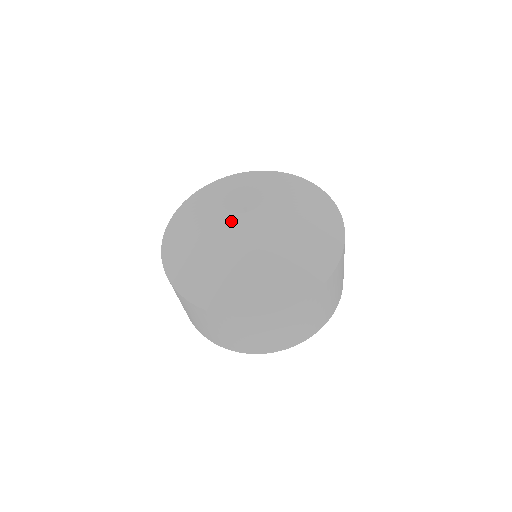
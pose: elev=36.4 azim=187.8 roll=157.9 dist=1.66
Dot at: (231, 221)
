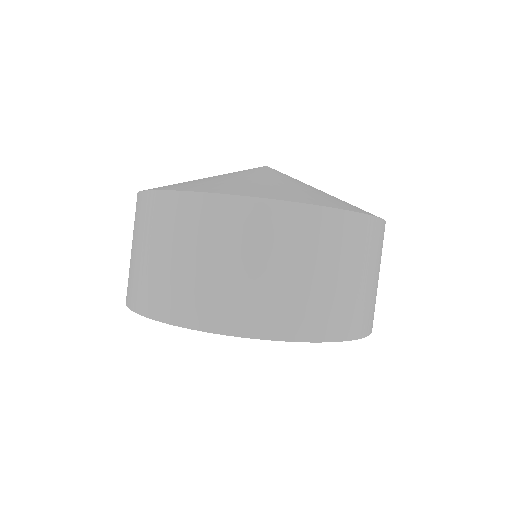
Dot at: occluded
